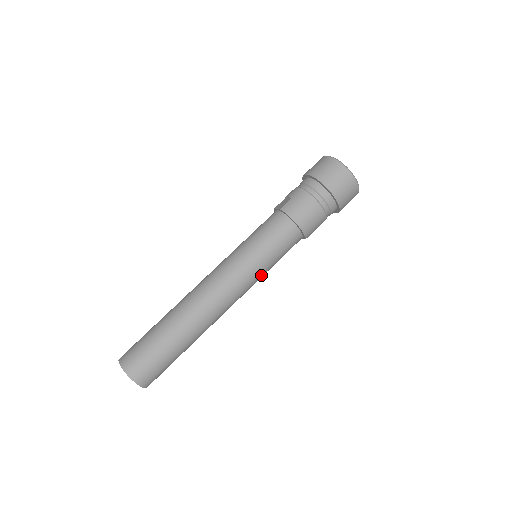
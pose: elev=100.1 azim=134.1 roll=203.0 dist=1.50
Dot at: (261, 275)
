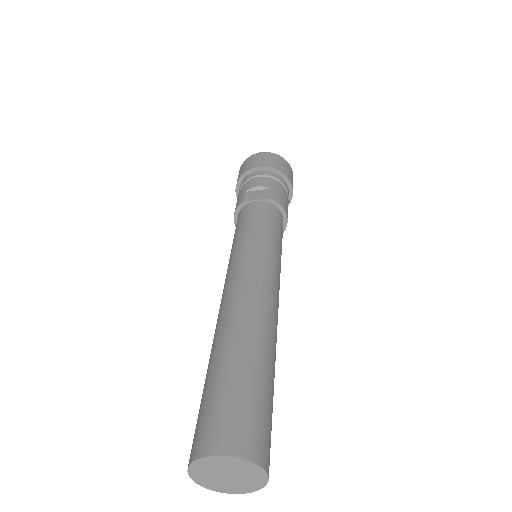
Dot at: occluded
